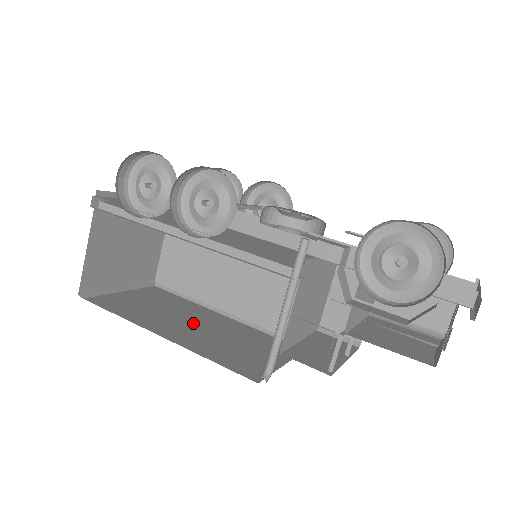
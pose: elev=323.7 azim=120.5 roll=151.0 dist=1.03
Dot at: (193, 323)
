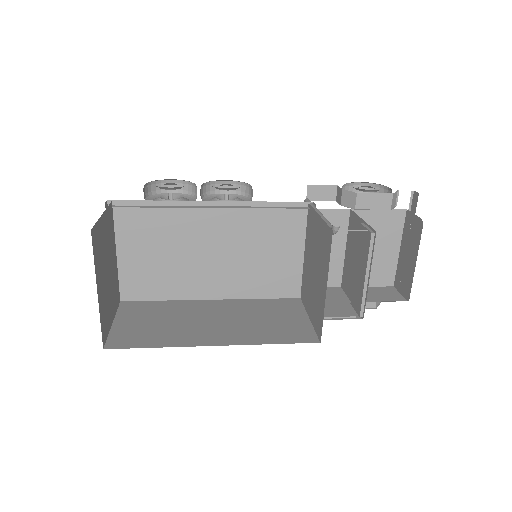
Dot at: occluded
